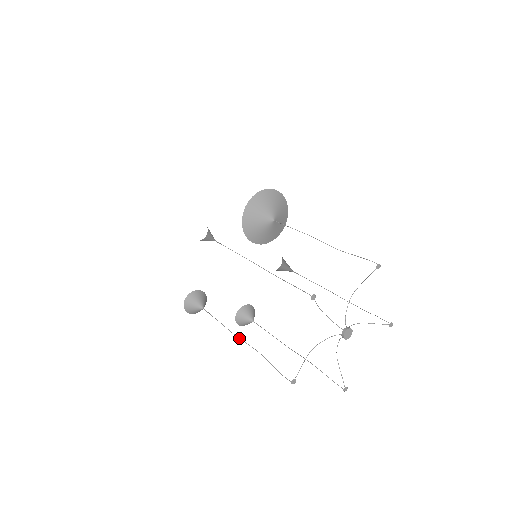
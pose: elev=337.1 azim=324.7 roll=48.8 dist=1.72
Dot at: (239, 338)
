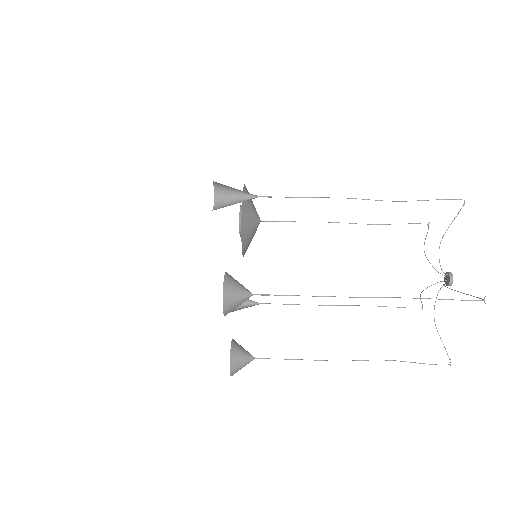
Dot at: occluded
